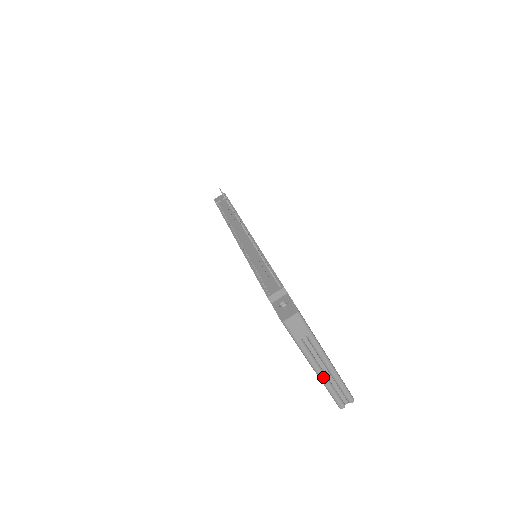
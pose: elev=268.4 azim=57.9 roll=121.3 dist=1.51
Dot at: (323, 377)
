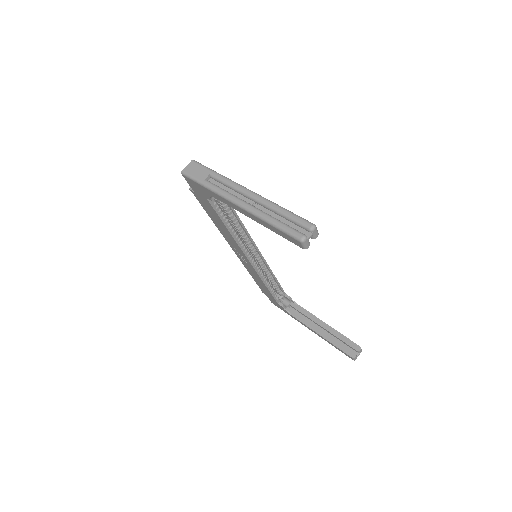
Dot at: (250, 207)
